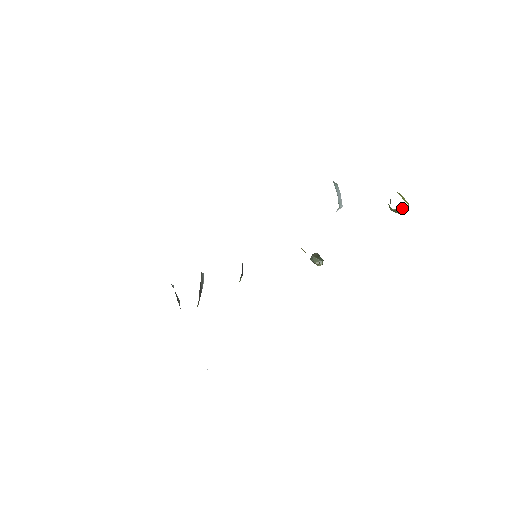
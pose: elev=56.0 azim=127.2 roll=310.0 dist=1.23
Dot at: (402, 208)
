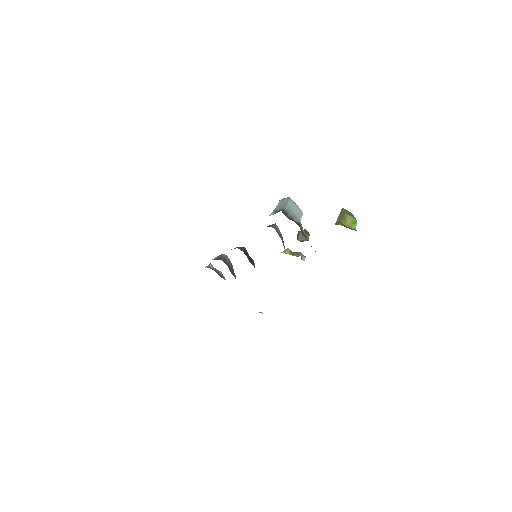
Dot at: occluded
